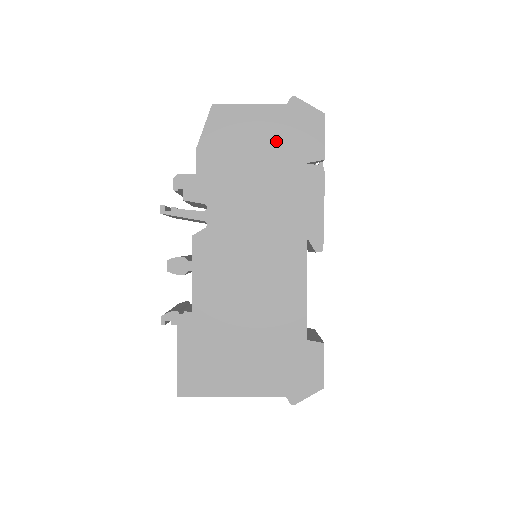
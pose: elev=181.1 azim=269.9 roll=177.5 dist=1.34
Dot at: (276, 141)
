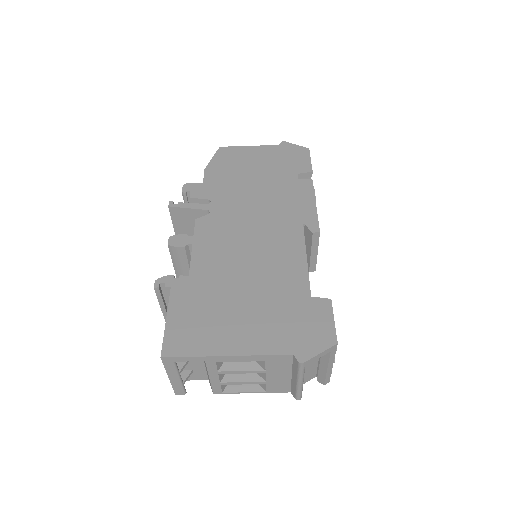
Dot at: (271, 163)
